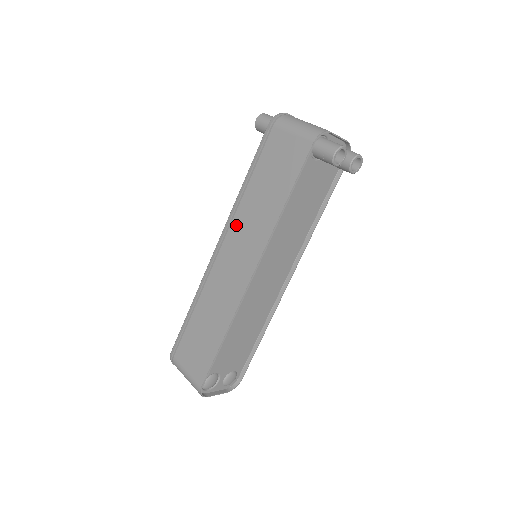
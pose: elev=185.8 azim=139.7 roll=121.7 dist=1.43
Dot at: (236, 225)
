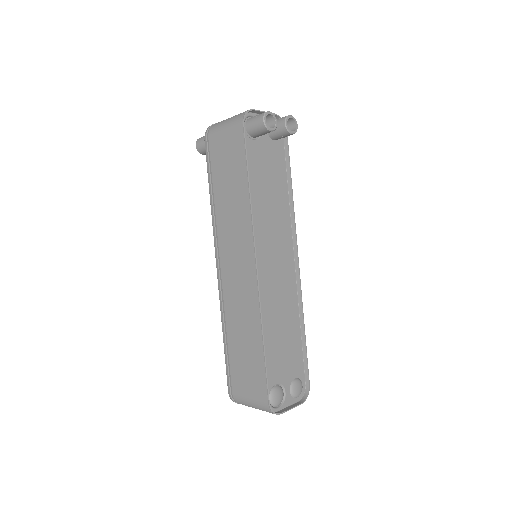
Dot at: (222, 235)
